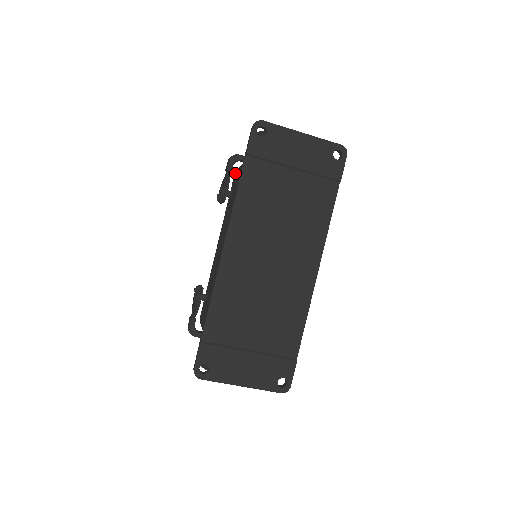
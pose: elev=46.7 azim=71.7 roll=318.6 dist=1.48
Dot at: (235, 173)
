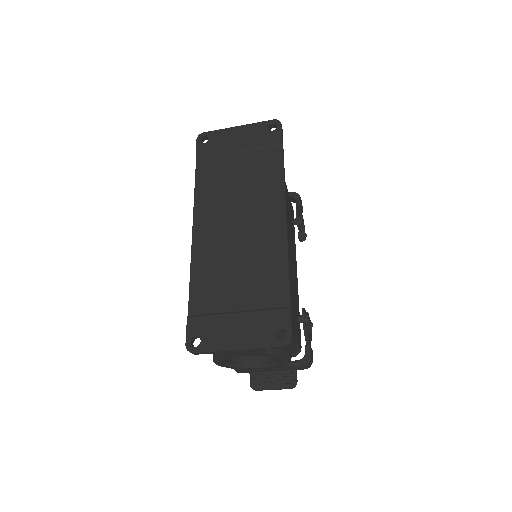
Dot at: occluded
